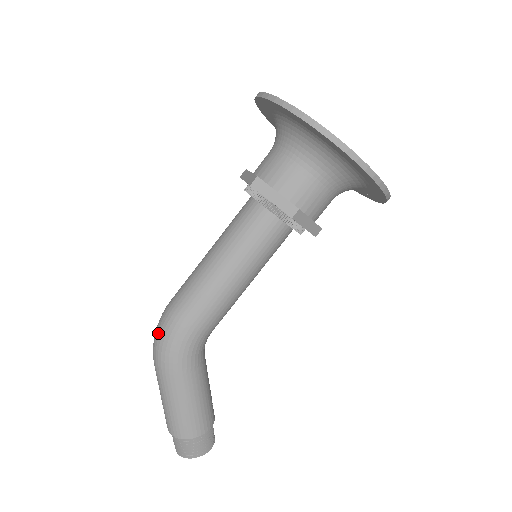
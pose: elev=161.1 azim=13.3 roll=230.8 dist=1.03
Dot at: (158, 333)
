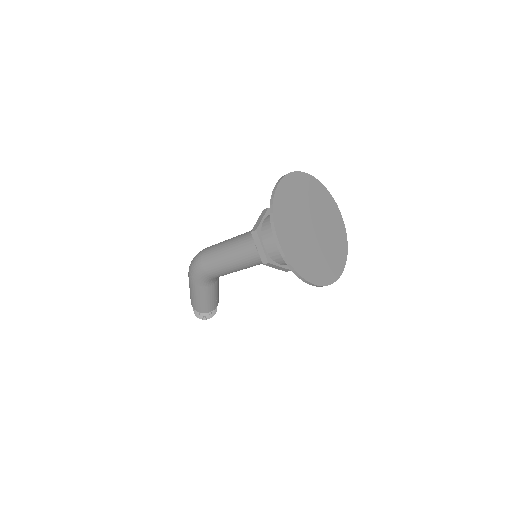
Dot at: (192, 262)
